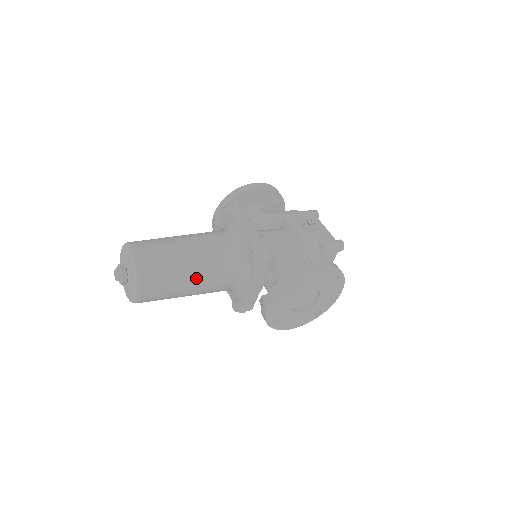
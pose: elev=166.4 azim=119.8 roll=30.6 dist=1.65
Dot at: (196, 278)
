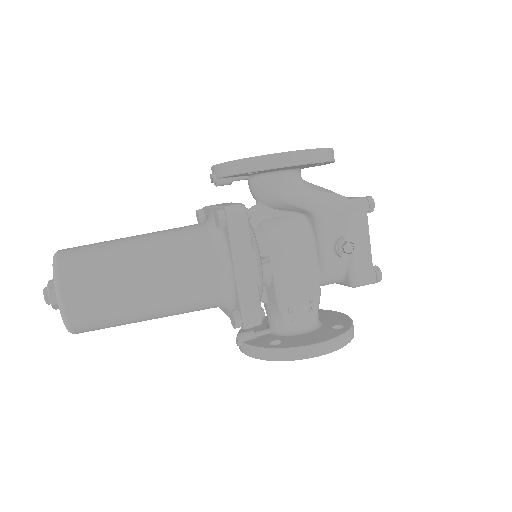
Dot at: (155, 318)
